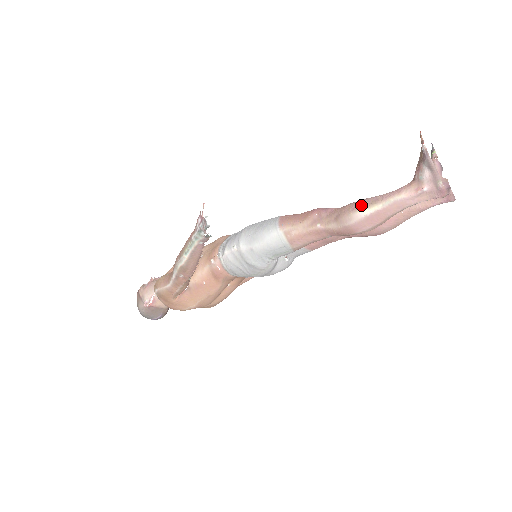
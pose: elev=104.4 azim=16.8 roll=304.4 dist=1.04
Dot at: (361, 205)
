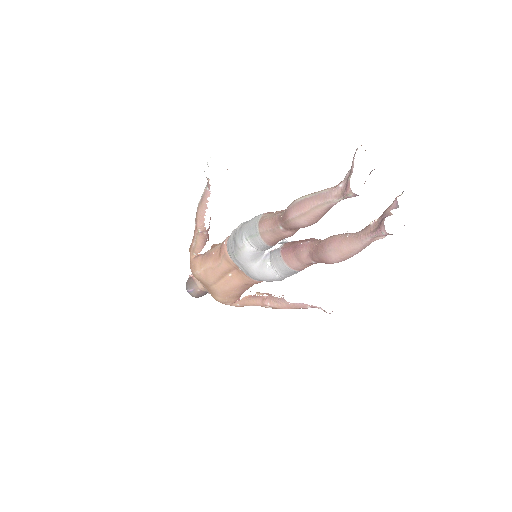
Dot at: occluded
